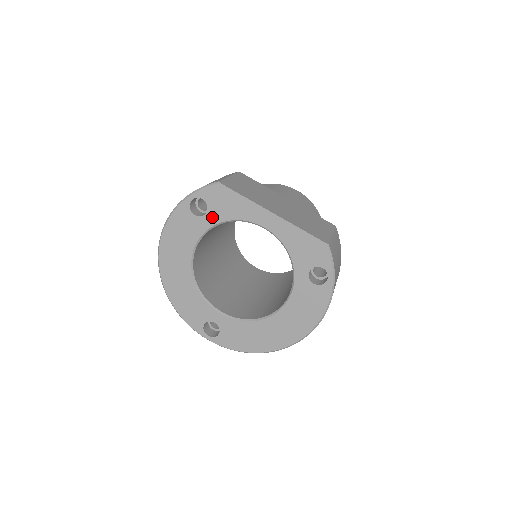
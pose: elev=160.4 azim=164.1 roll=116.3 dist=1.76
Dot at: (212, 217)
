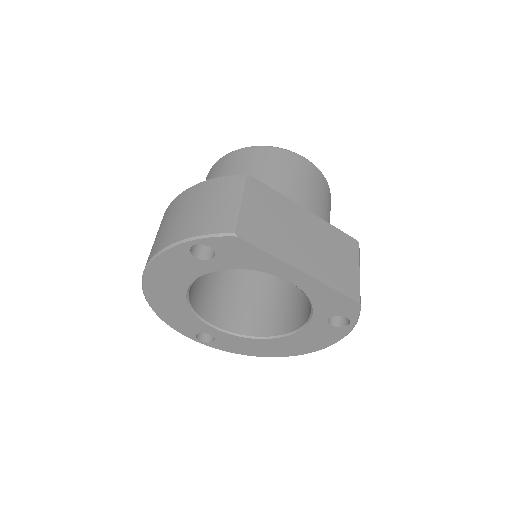
Dot at: (220, 263)
